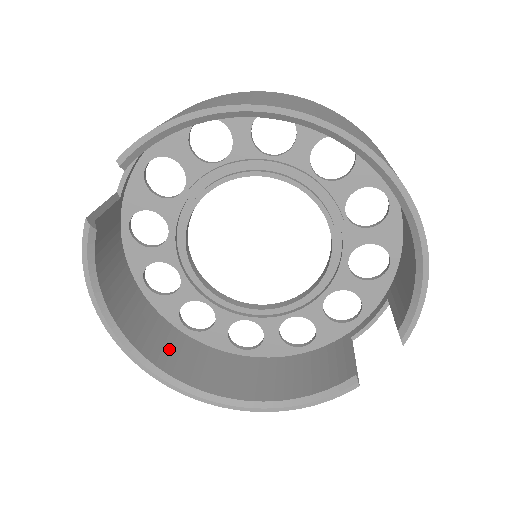
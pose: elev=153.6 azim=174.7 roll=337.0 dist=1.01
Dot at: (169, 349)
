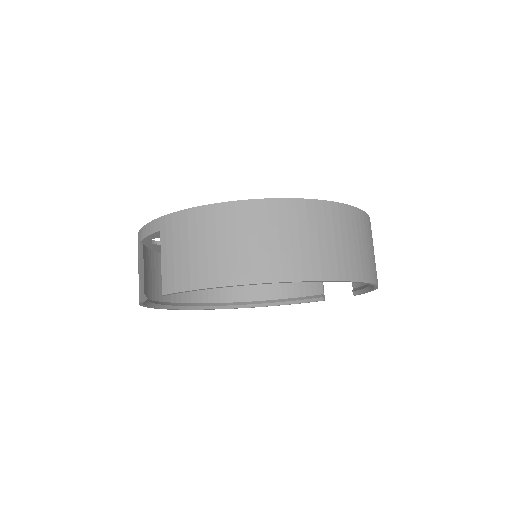
Dot at: occluded
